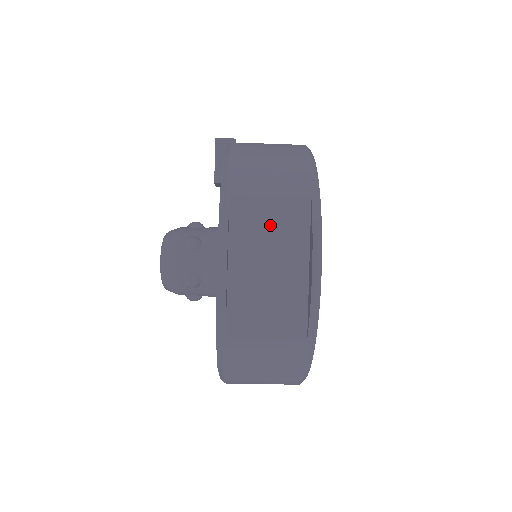
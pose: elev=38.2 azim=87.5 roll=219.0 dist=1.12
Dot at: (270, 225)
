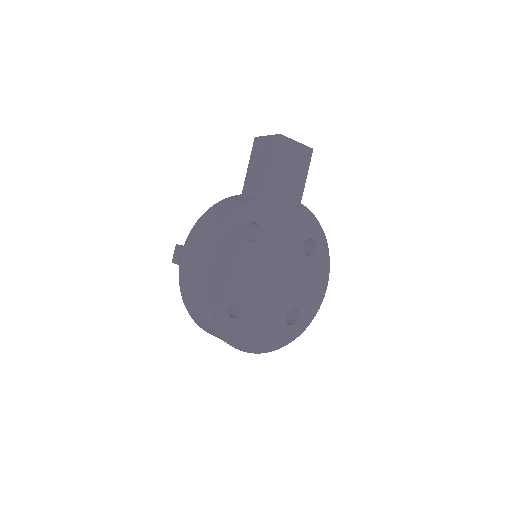
Dot at: occluded
